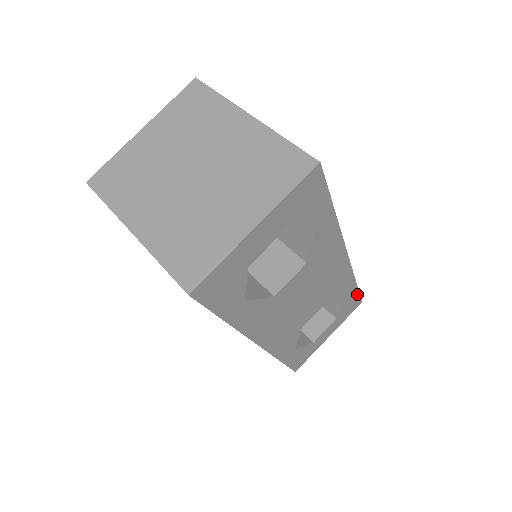
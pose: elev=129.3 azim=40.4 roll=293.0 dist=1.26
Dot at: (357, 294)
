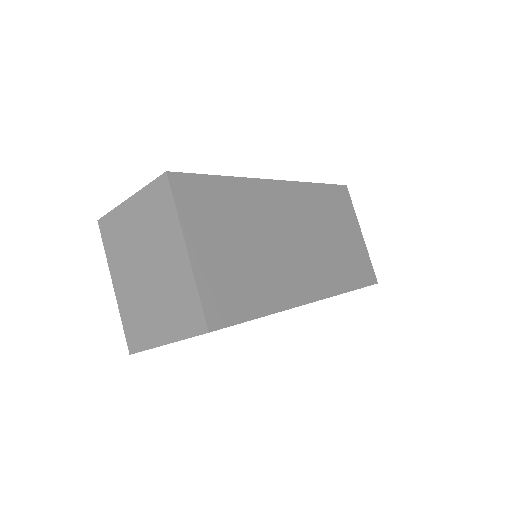
Dot at: (362, 287)
